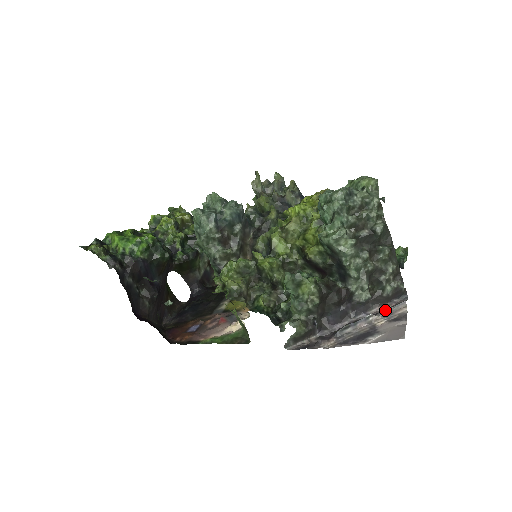
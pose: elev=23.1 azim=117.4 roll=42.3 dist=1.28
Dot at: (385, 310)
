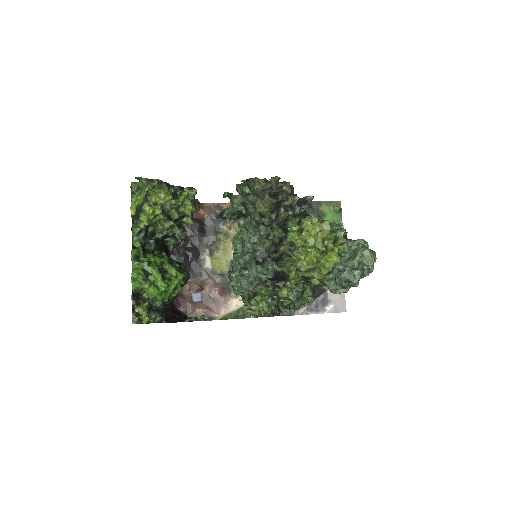
Dot at: occluded
